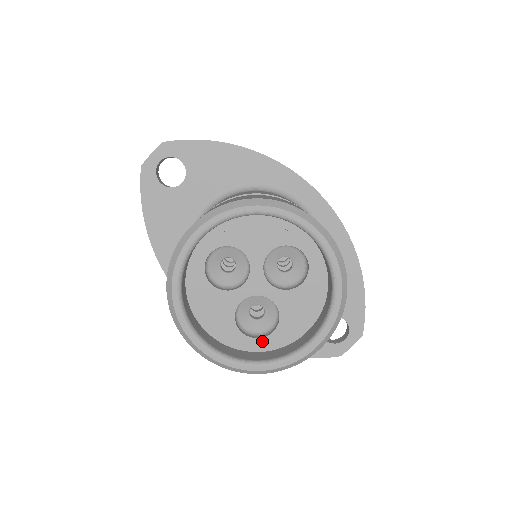
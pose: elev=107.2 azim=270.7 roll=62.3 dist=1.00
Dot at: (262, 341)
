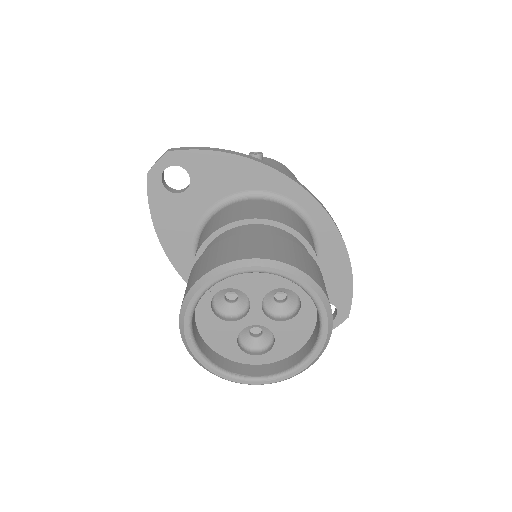
Dot at: (260, 357)
